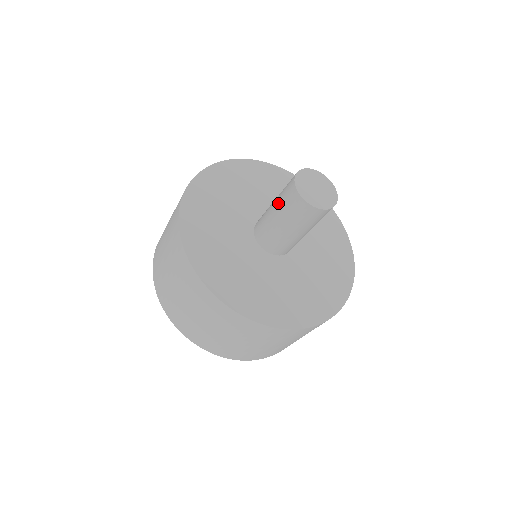
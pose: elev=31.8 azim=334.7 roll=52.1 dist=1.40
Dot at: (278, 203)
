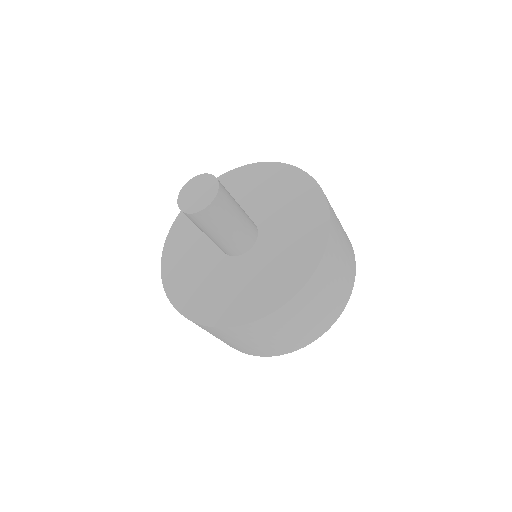
Dot at: occluded
